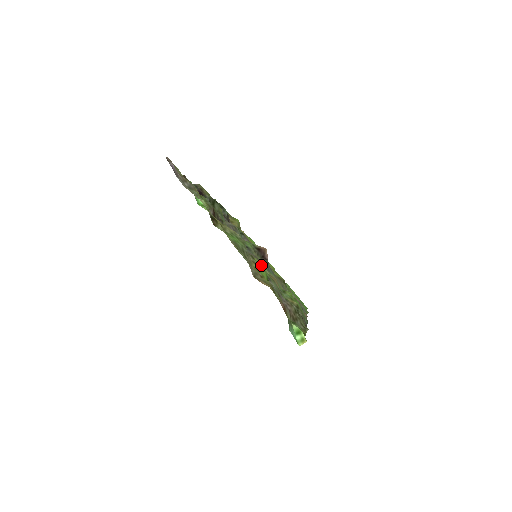
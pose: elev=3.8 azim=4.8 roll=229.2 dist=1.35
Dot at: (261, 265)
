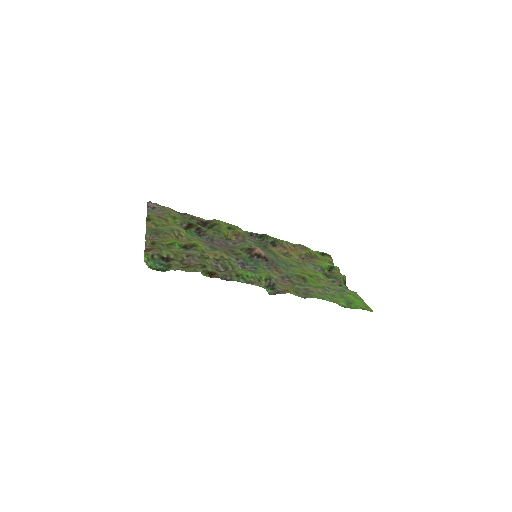
Dot at: (193, 243)
